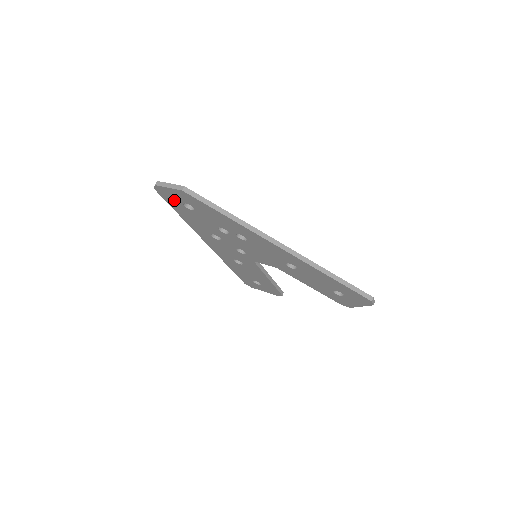
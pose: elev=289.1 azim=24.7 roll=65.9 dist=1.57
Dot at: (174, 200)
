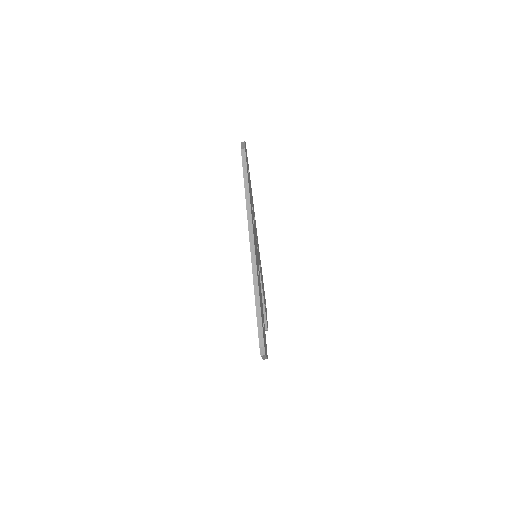
Dot at: occluded
